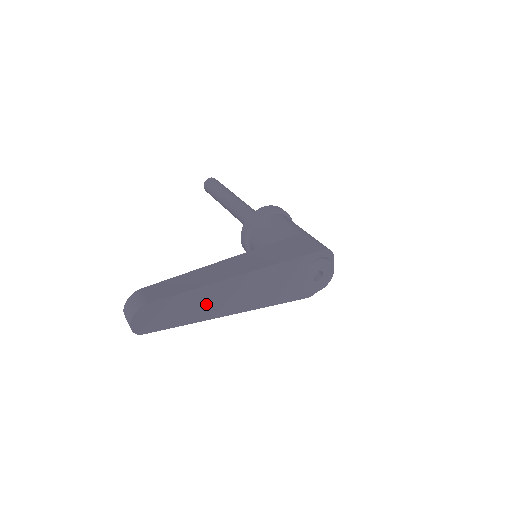
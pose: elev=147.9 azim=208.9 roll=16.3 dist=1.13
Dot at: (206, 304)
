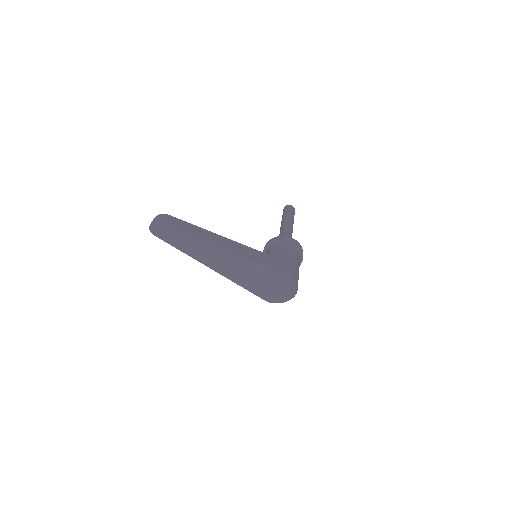
Dot at: (195, 248)
